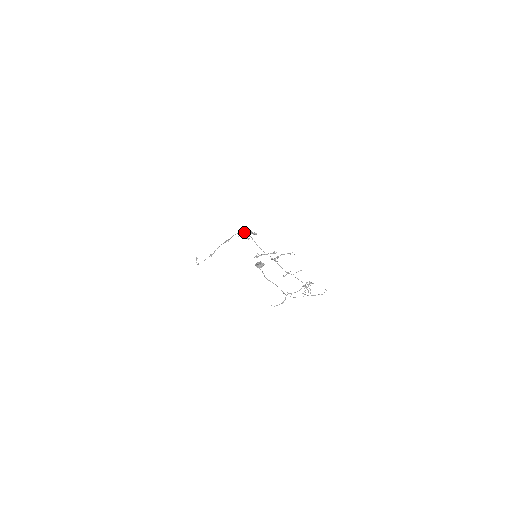
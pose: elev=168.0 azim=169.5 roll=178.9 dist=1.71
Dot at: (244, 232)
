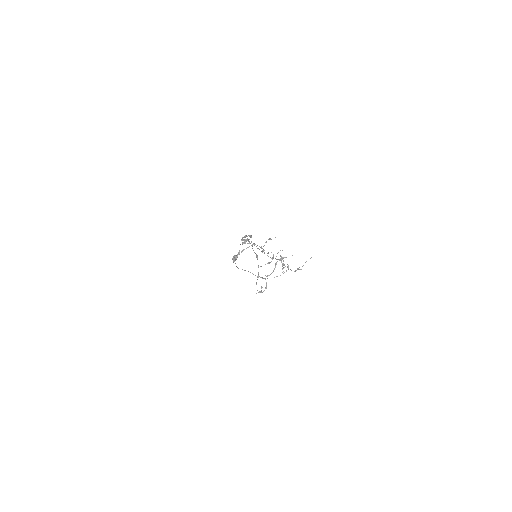
Dot at: occluded
